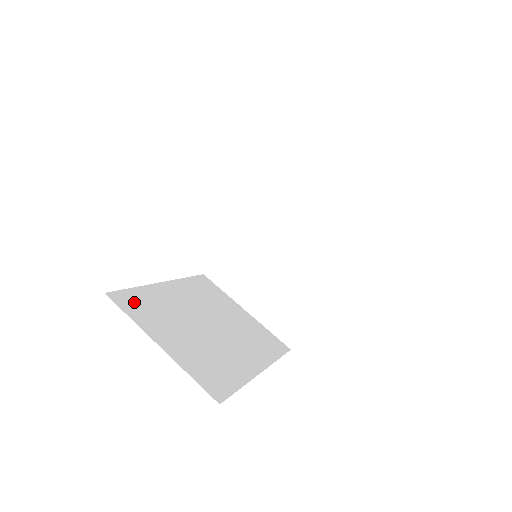
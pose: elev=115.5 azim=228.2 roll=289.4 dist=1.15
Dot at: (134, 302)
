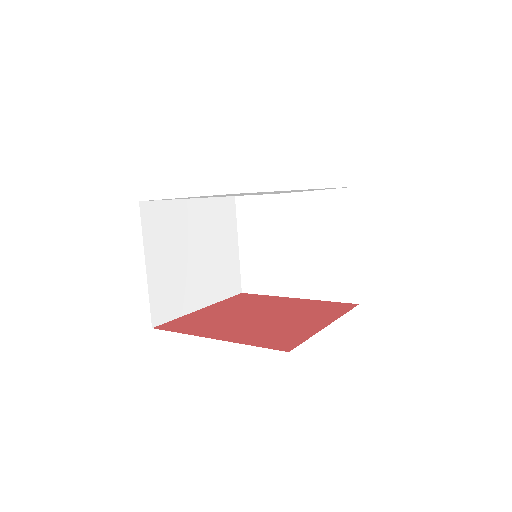
Dot at: (156, 216)
